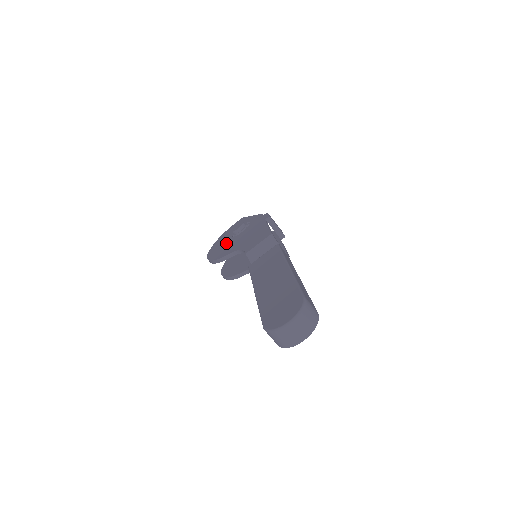
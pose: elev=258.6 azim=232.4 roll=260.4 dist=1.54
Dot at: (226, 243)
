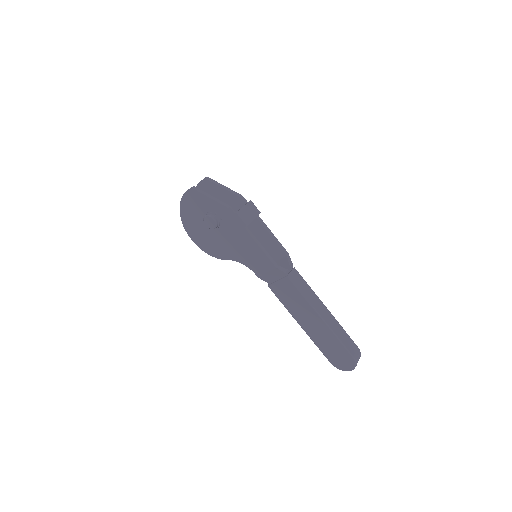
Dot at: (207, 235)
